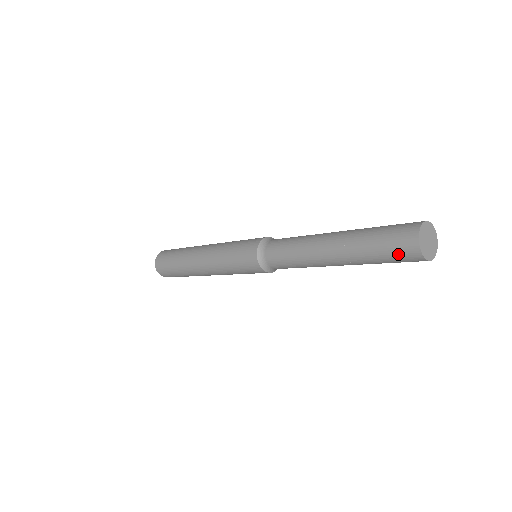
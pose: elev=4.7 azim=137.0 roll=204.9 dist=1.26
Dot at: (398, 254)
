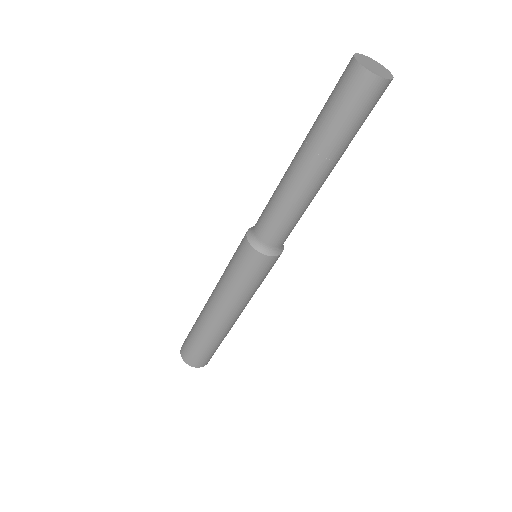
Dot at: (339, 81)
